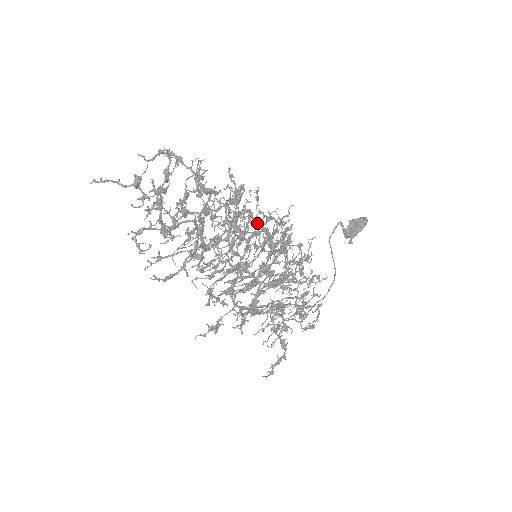
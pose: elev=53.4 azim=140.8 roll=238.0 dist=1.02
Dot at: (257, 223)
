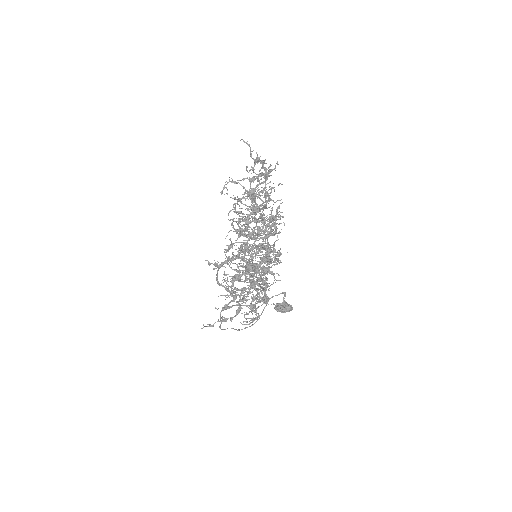
Dot at: (259, 246)
